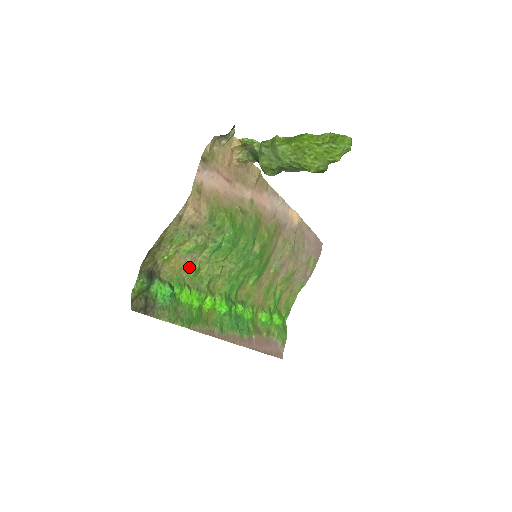
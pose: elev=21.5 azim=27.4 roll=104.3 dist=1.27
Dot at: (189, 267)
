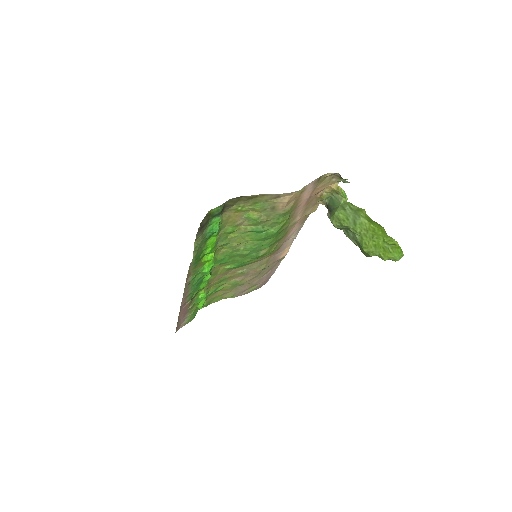
Dot at: (234, 225)
